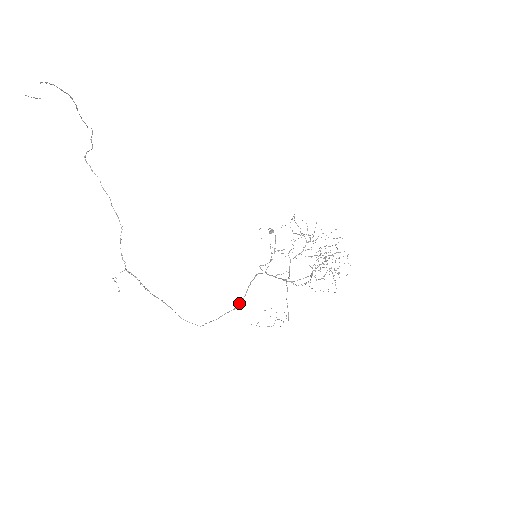
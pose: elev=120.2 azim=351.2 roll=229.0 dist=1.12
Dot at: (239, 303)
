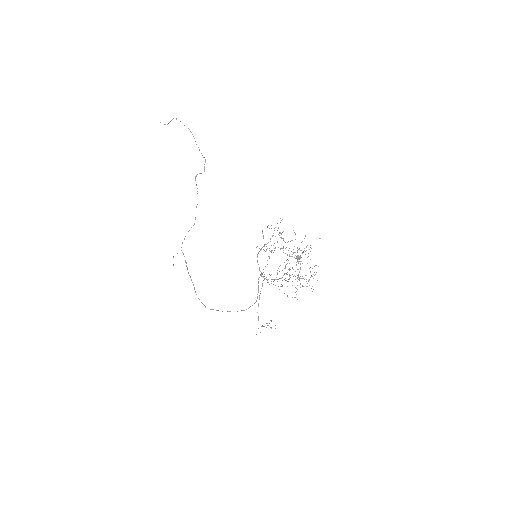
Dot at: (249, 307)
